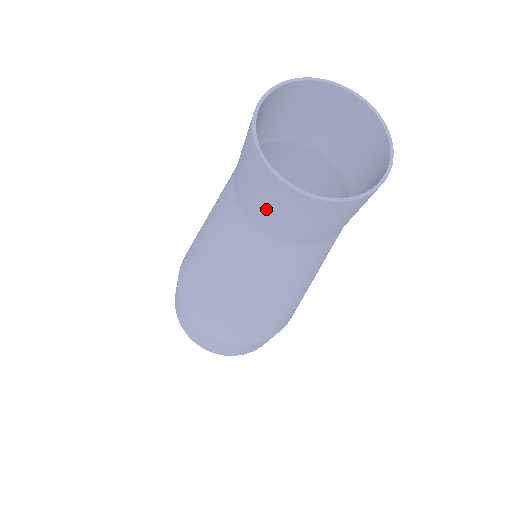
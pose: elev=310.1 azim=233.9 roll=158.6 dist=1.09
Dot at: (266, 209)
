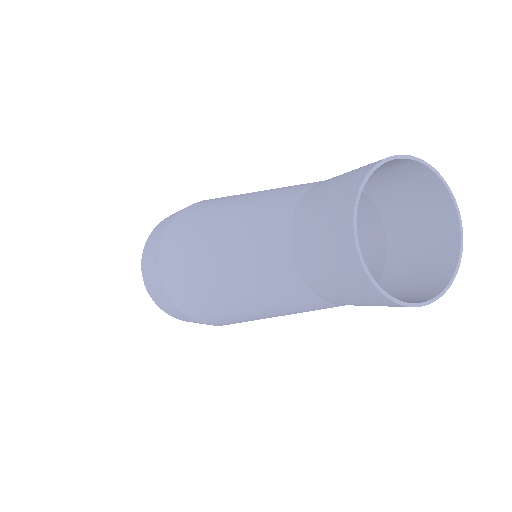
Dot at: (333, 285)
